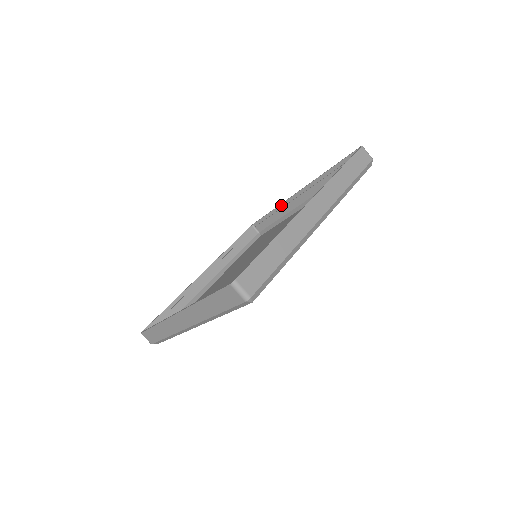
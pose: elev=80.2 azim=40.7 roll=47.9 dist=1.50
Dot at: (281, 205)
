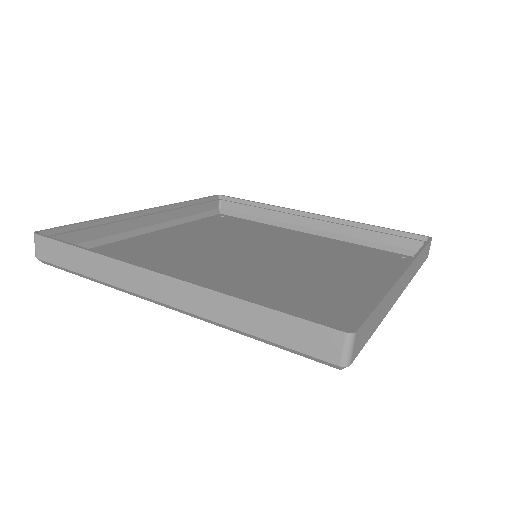
Dot at: (278, 208)
